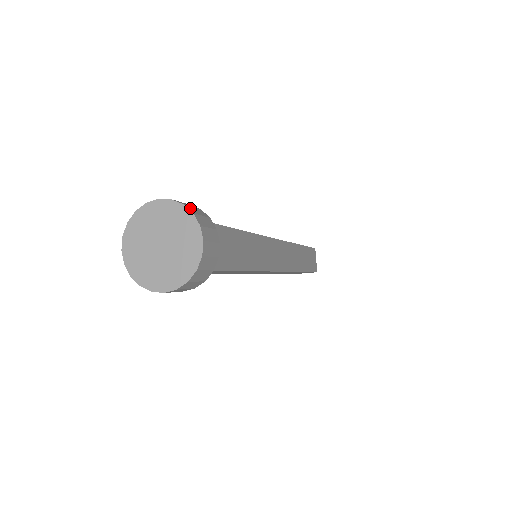
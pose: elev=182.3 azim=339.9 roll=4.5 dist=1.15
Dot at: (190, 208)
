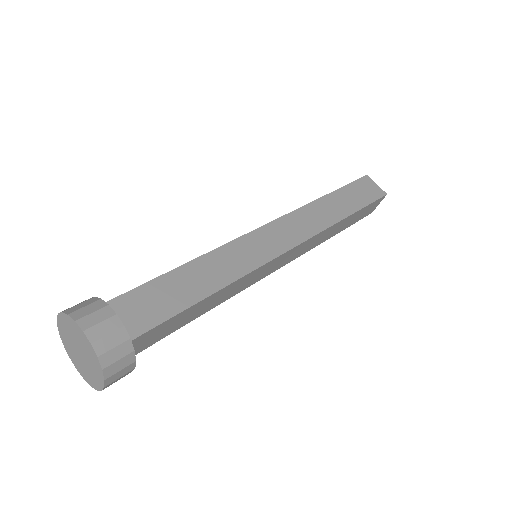
Dot at: (106, 358)
